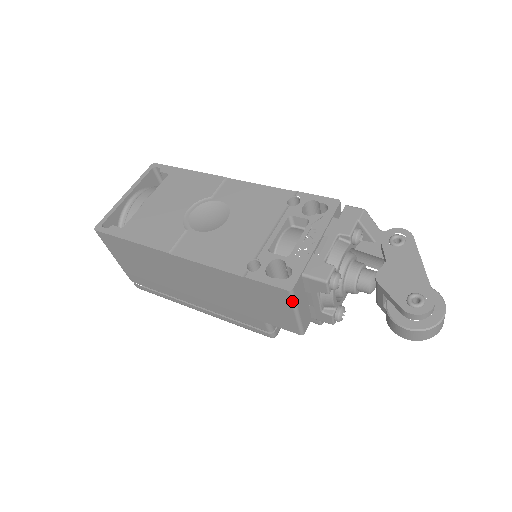
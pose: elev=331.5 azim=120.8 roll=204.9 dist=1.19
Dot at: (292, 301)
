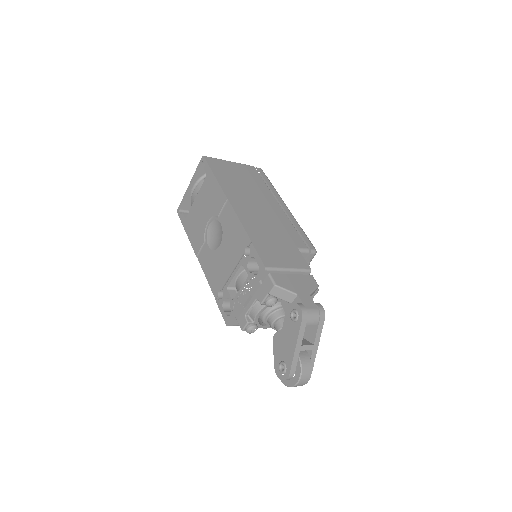
Dot at: (236, 325)
